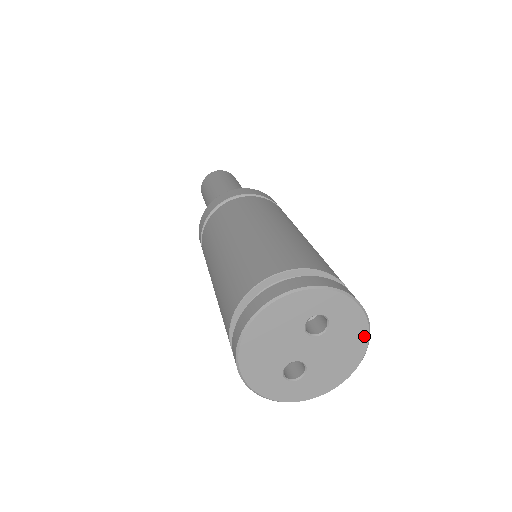
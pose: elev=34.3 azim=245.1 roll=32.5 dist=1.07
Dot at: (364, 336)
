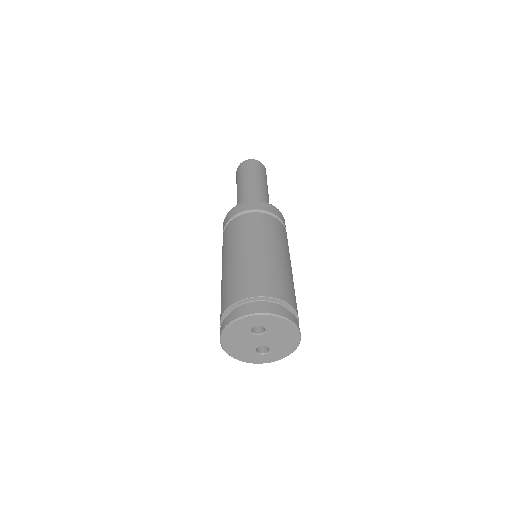
Dot at: (291, 327)
